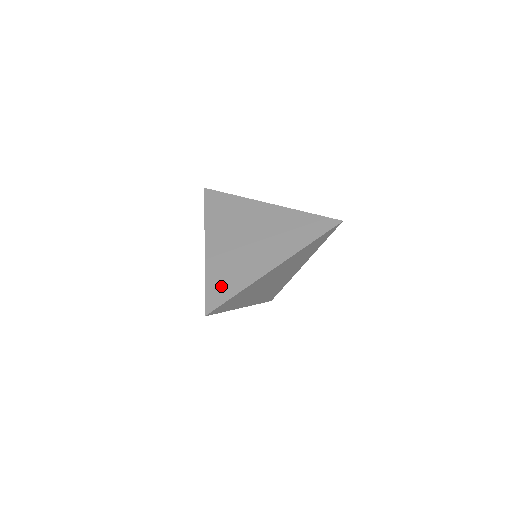
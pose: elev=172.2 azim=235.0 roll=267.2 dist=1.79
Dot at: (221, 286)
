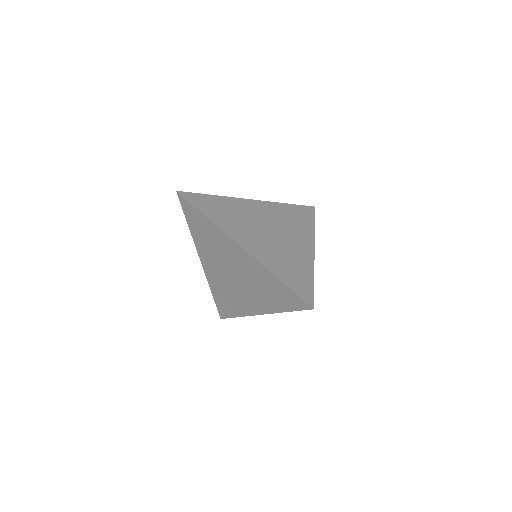
Dot at: (224, 305)
